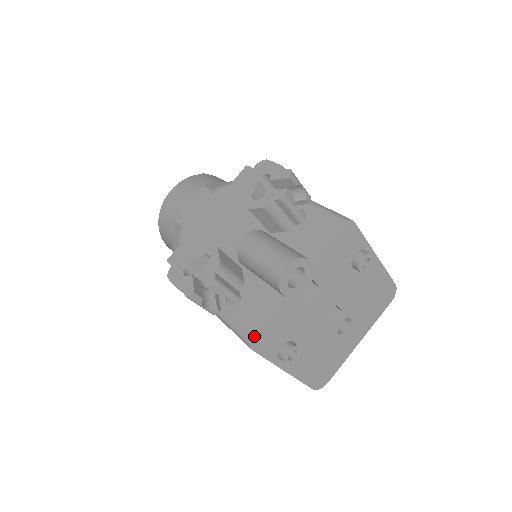
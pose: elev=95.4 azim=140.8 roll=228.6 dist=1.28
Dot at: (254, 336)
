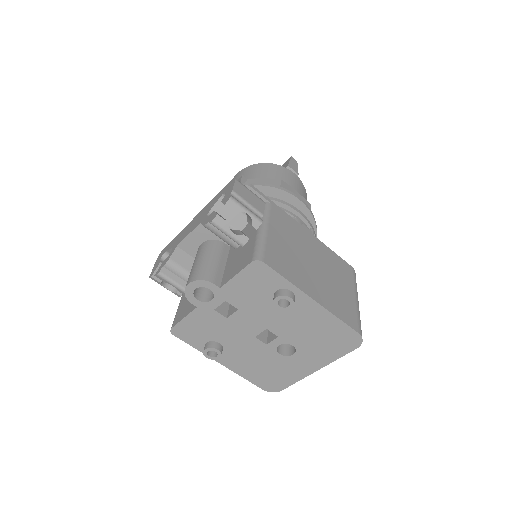
Dot at: (173, 326)
